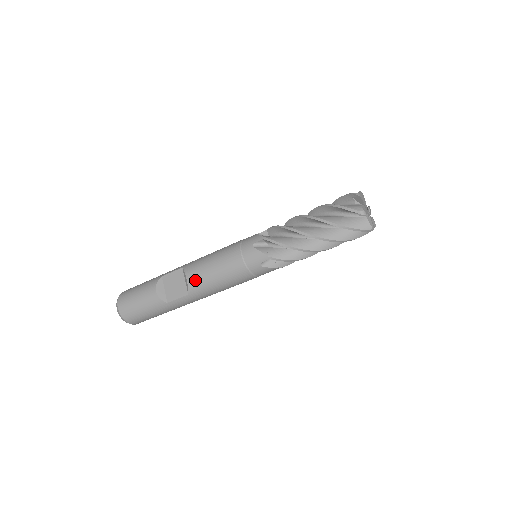
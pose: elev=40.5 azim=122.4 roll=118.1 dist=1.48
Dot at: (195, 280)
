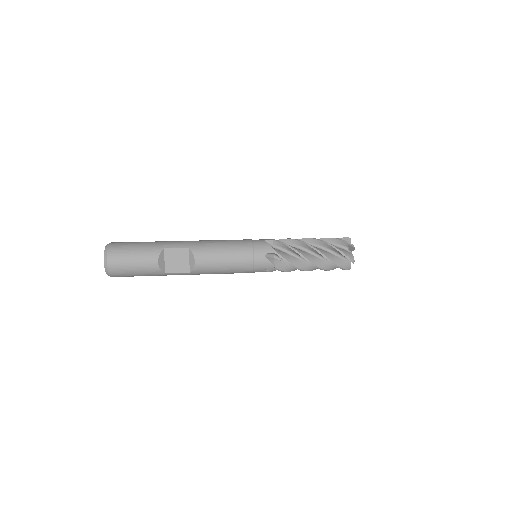
Dot at: (203, 265)
